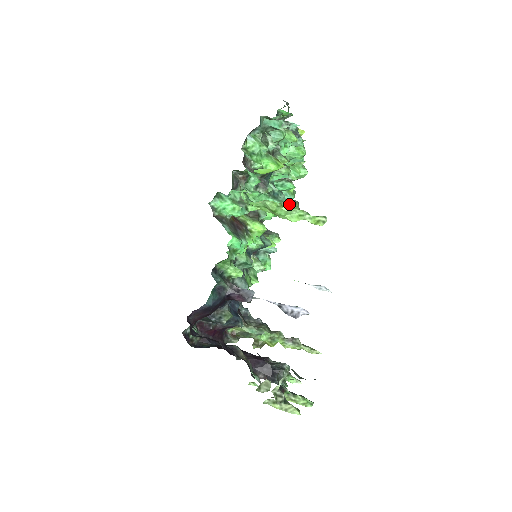
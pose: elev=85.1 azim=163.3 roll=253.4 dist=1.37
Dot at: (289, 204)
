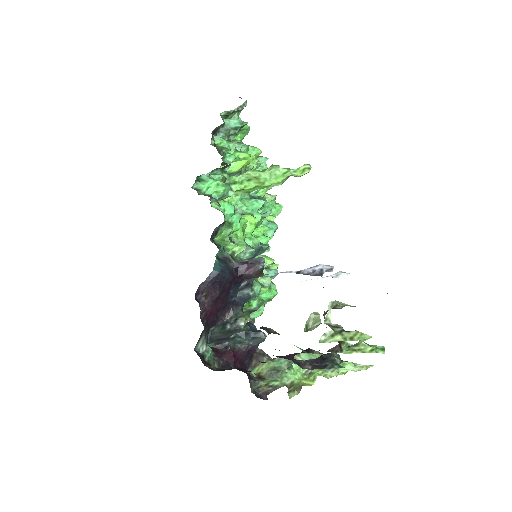
Dot at: (270, 167)
